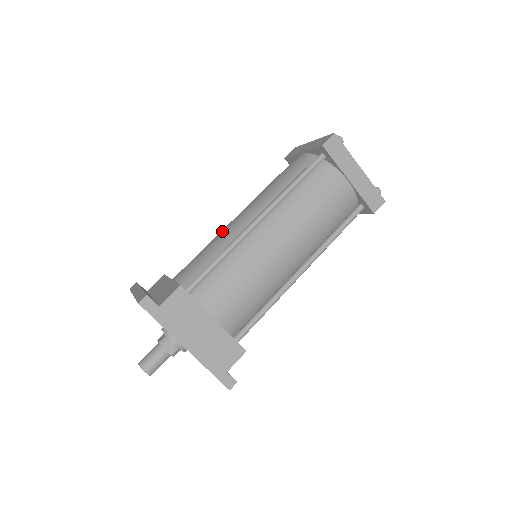
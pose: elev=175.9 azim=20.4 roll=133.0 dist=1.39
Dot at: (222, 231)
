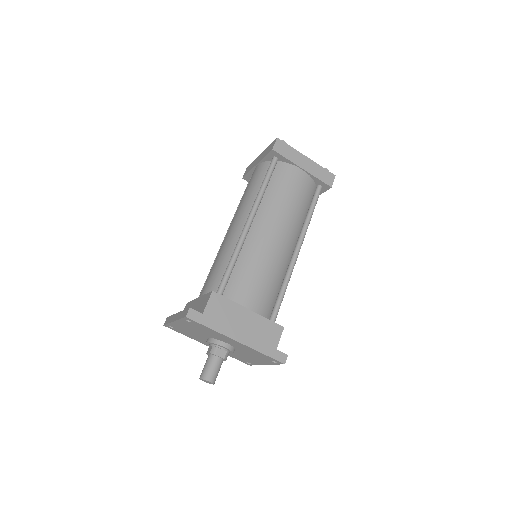
Dot at: (222, 245)
